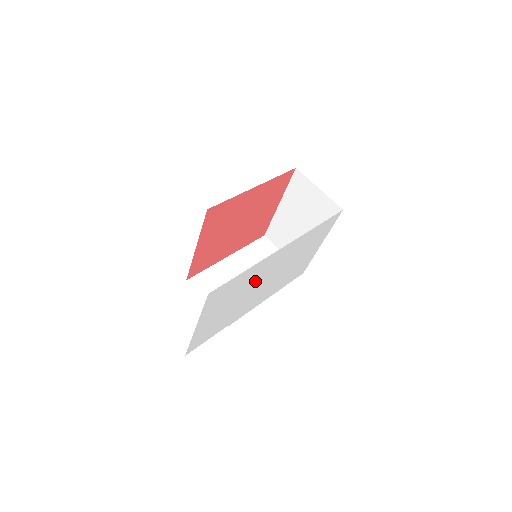
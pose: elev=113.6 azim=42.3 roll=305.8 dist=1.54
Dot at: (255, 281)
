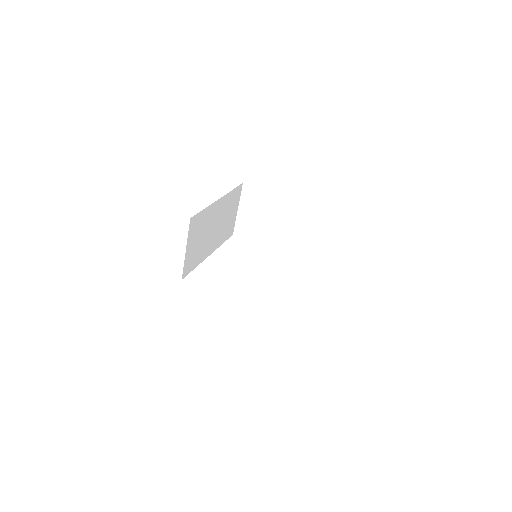
Dot at: occluded
